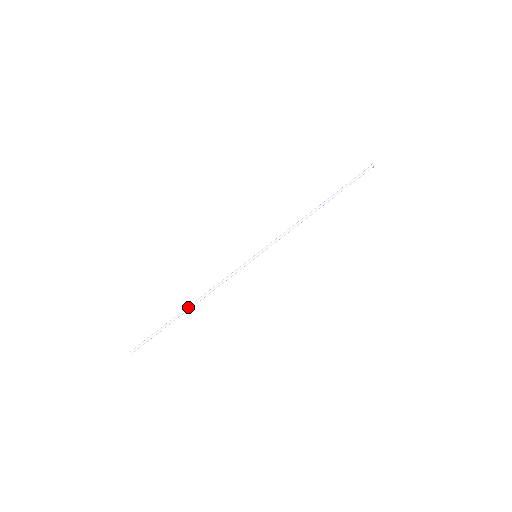
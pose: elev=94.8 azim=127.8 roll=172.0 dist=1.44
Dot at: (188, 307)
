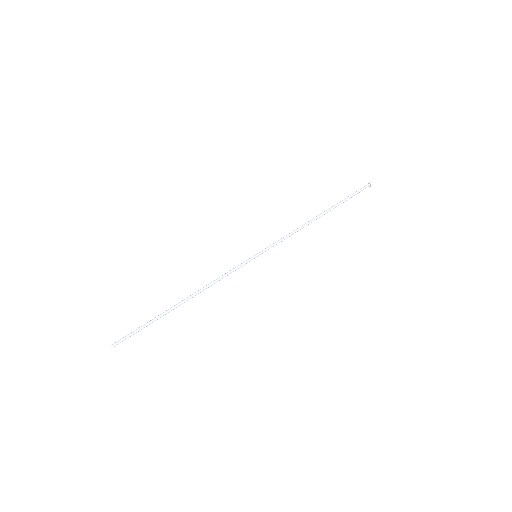
Dot at: (181, 301)
